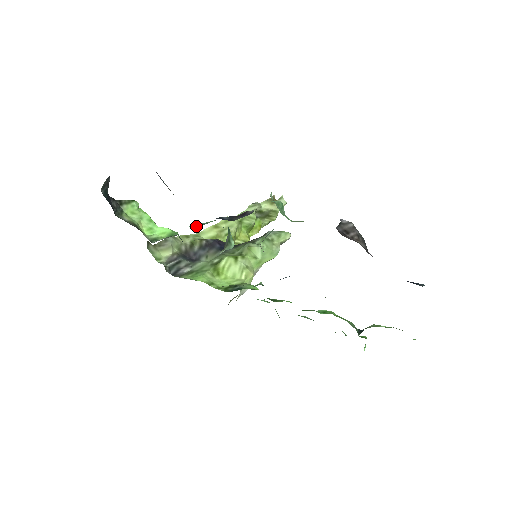
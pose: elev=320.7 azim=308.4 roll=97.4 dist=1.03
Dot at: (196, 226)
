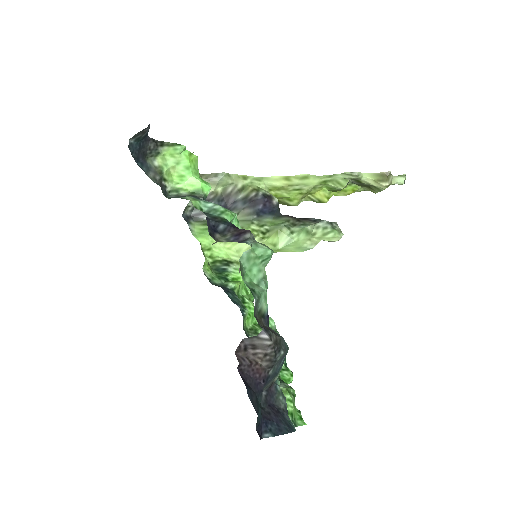
Dot at: (208, 207)
